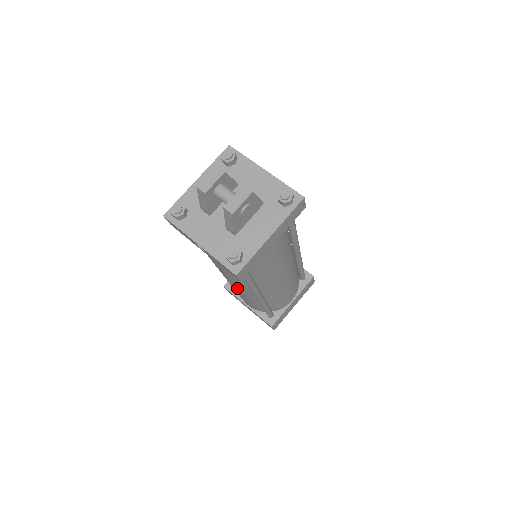
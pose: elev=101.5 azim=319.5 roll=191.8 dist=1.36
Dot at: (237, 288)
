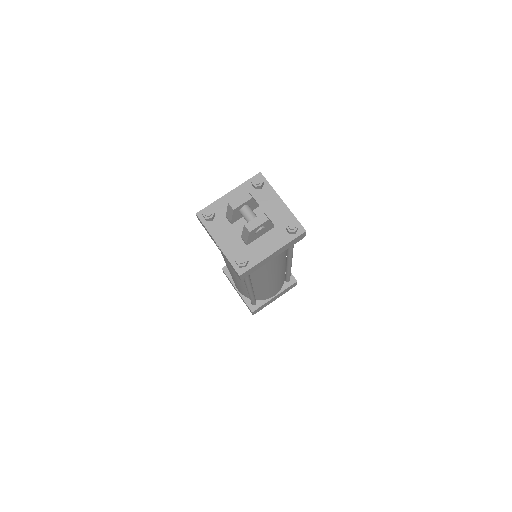
Dot at: (234, 277)
